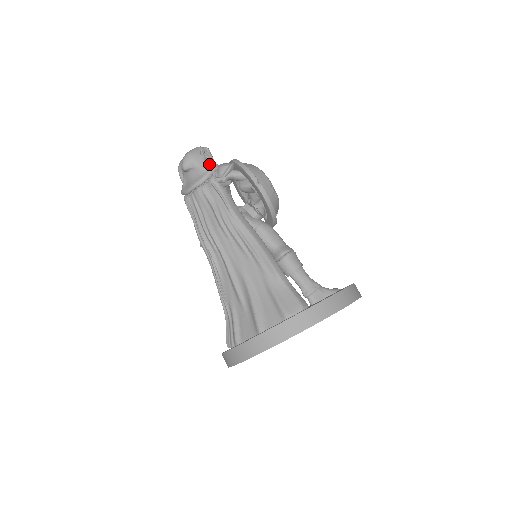
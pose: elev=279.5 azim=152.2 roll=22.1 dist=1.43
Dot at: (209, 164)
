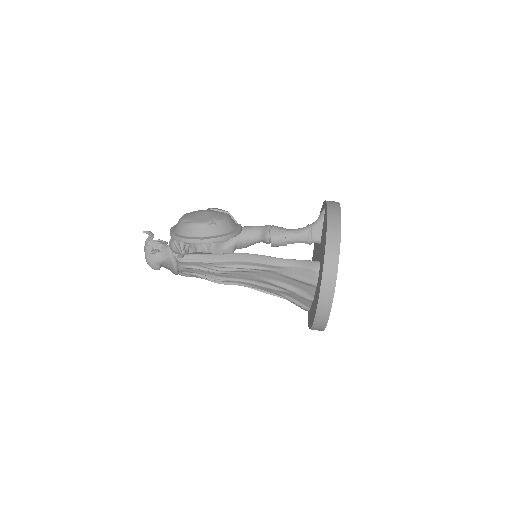
Dot at: (164, 253)
